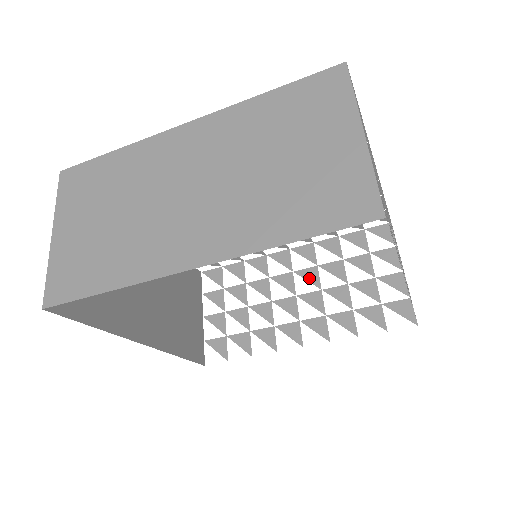
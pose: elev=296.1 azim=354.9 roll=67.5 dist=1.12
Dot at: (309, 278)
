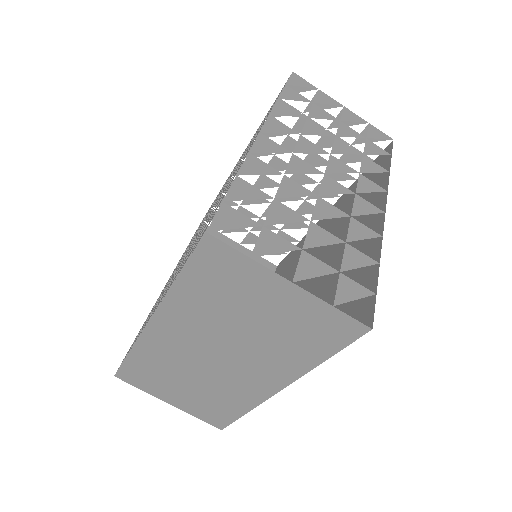
Dot at: (278, 168)
